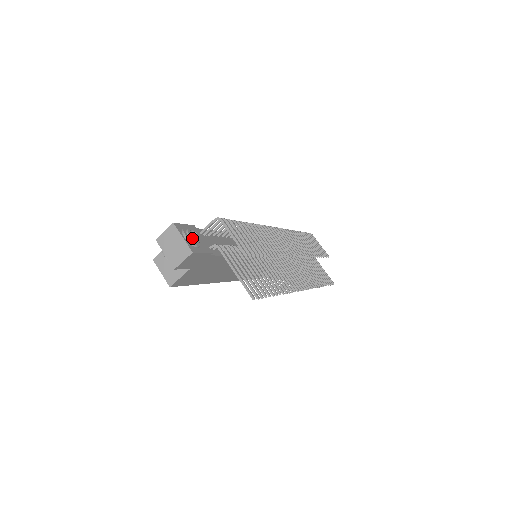
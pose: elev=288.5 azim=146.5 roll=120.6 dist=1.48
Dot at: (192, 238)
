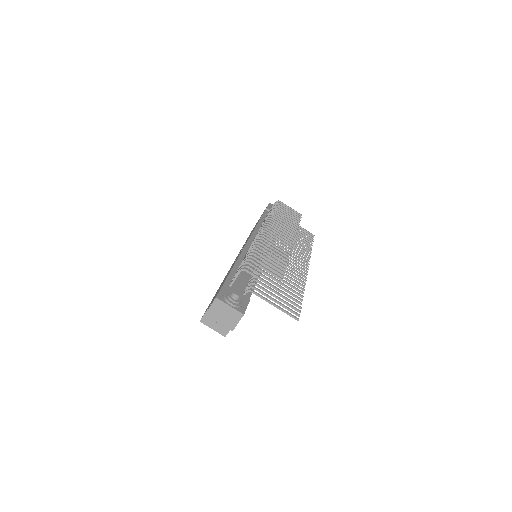
Dot at: (236, 302)
